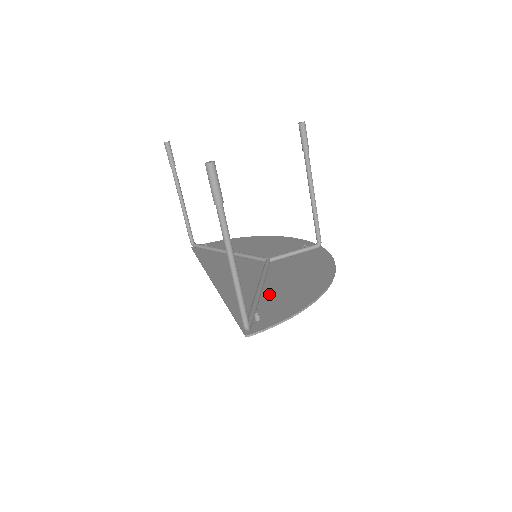
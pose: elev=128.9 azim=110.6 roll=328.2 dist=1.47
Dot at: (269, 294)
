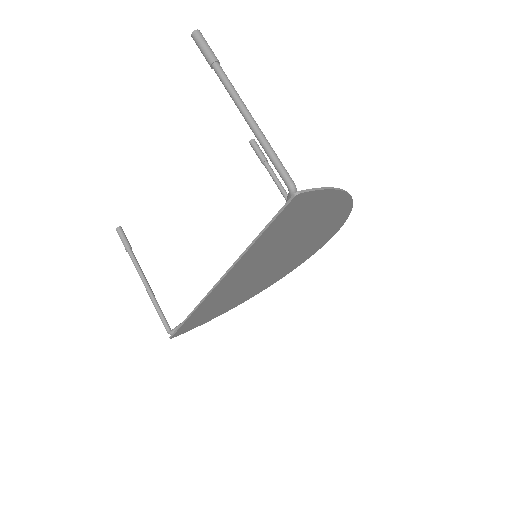
Dot at: occluded
